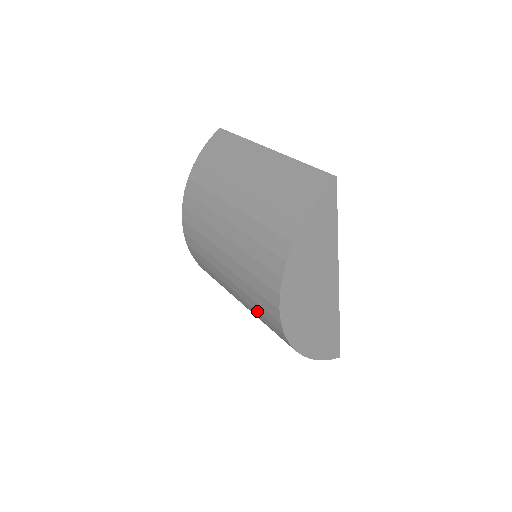
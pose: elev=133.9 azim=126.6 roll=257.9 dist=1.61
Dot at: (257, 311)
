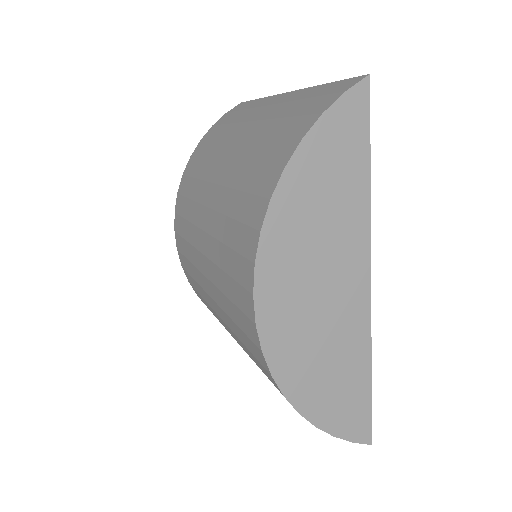
Dot at: (234, 321)
